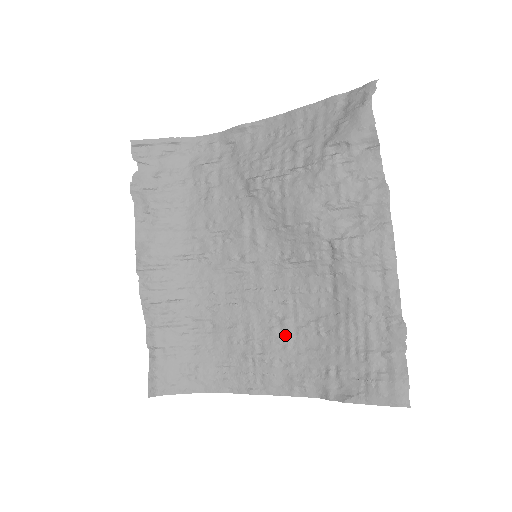
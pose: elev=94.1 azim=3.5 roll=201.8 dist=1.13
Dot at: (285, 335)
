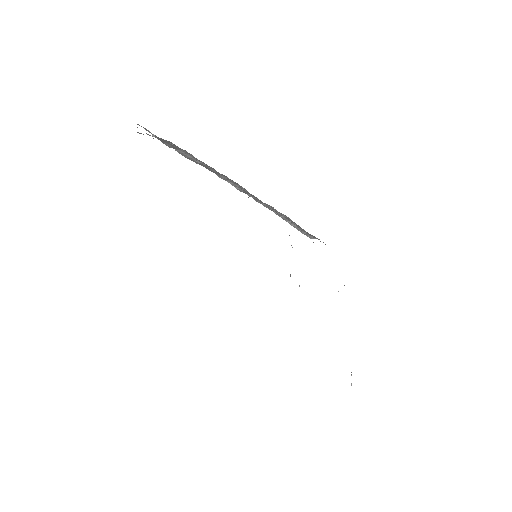
Dot at: occluded
